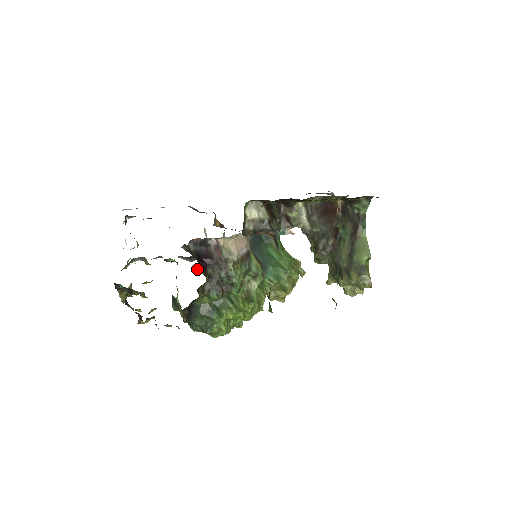
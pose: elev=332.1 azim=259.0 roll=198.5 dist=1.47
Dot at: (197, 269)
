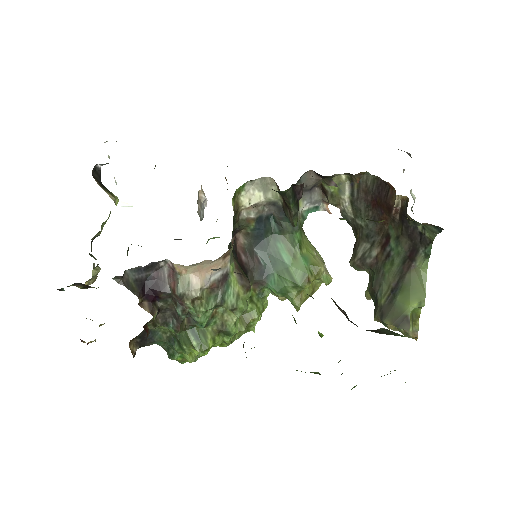
Dot at: (139, 305)
